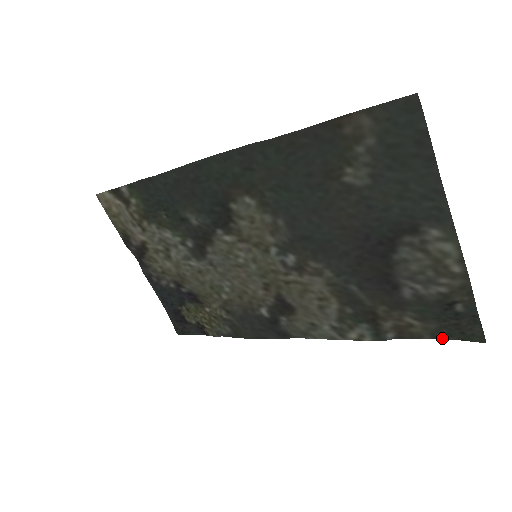
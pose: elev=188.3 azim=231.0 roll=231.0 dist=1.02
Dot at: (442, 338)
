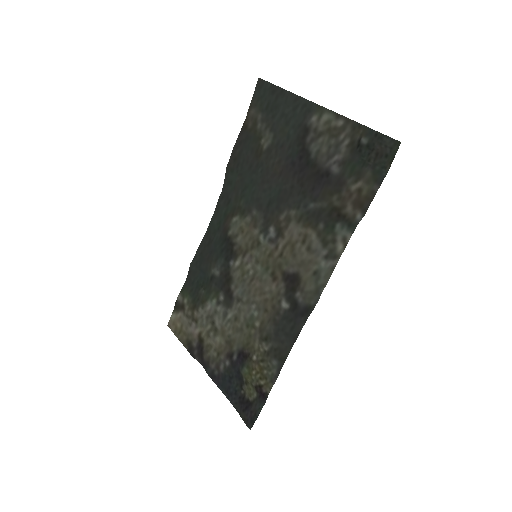
Dot at: (384, 177)
